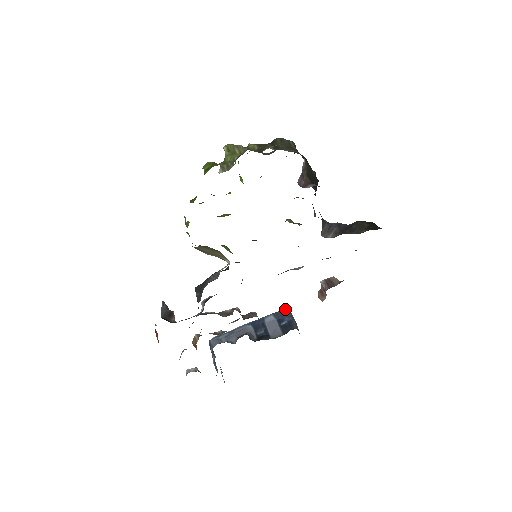
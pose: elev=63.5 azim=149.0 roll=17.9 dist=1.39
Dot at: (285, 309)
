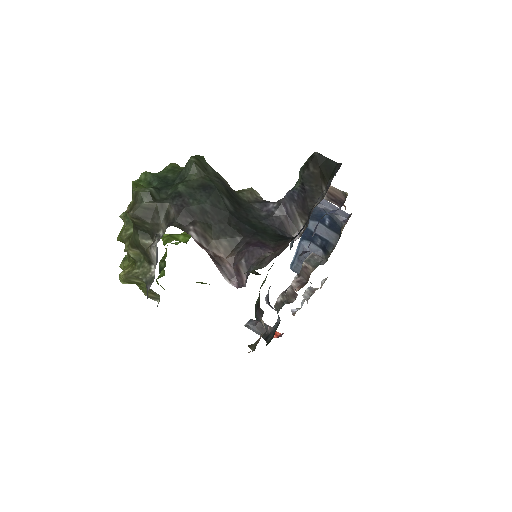
Dot at: occluded
